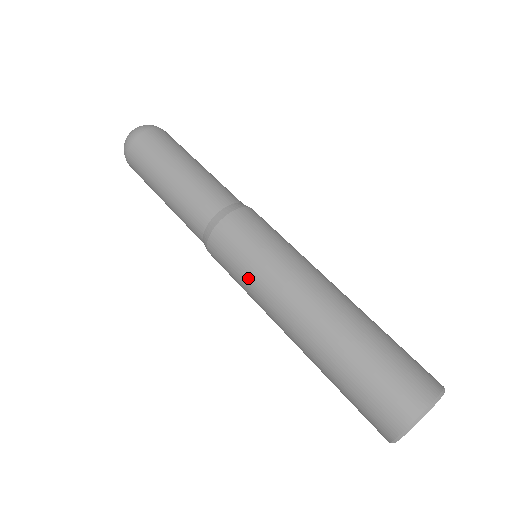
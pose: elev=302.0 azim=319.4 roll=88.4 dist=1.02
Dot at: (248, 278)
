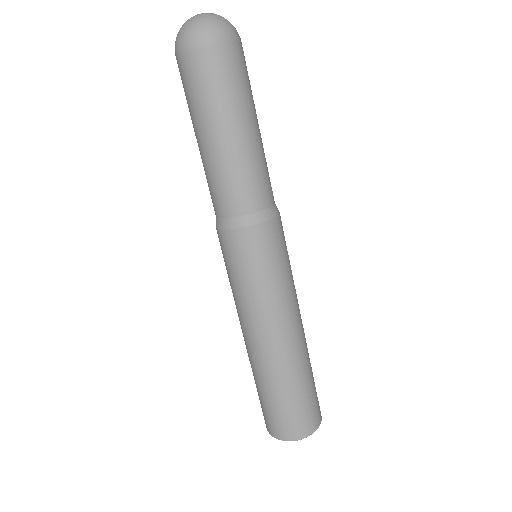
Dot at: occluded
